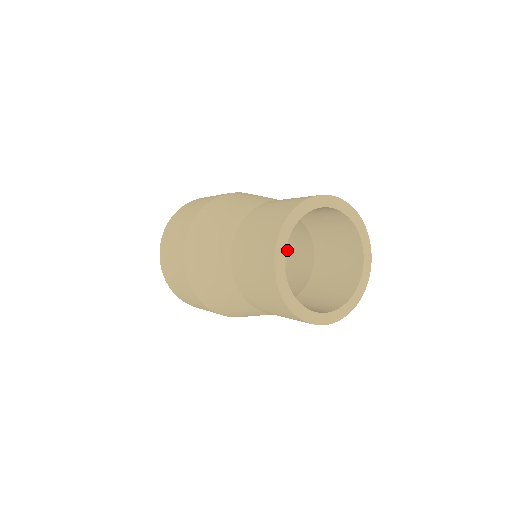
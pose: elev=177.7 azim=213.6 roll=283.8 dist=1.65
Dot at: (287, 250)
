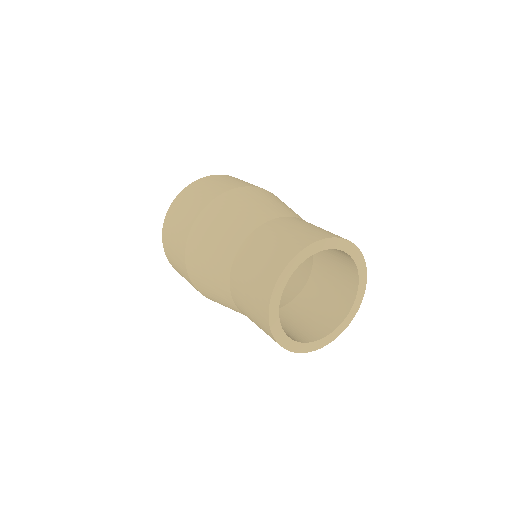
Dot at: occluded
